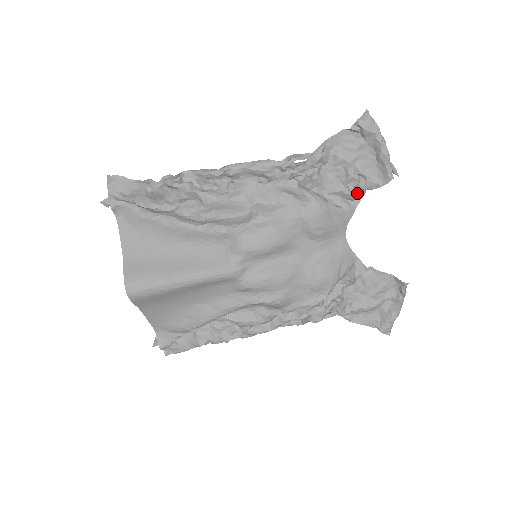
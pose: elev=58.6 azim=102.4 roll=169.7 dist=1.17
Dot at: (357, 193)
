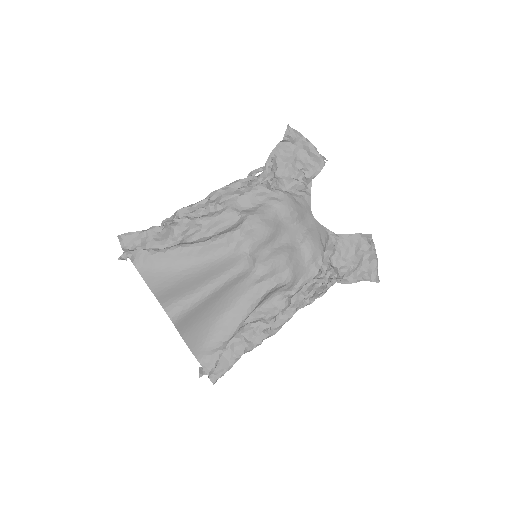
Dot at: (307, 182)
